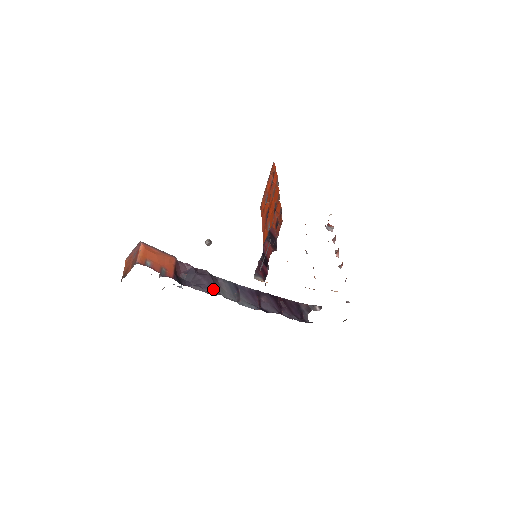
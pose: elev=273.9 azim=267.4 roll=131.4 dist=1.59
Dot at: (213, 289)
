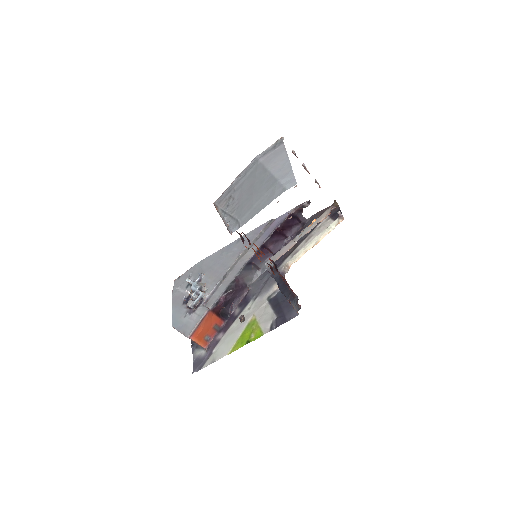
Dot at: (243, 289)
